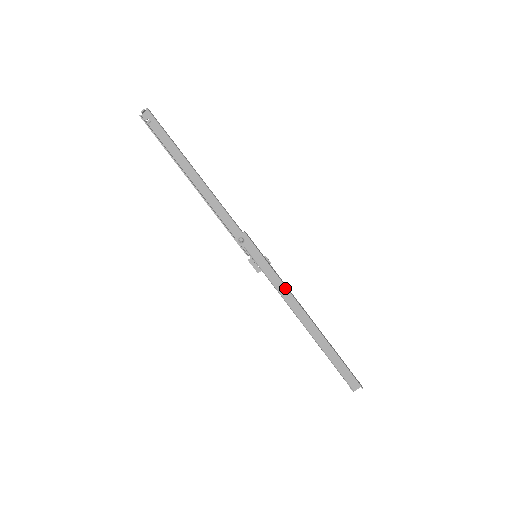
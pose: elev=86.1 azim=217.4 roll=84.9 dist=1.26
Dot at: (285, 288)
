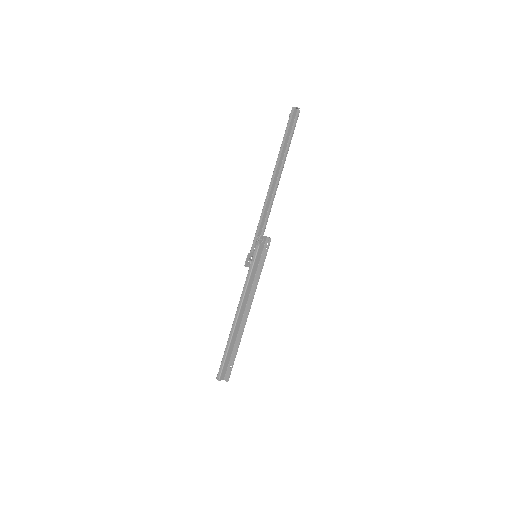
Dot at: (250, 289)
